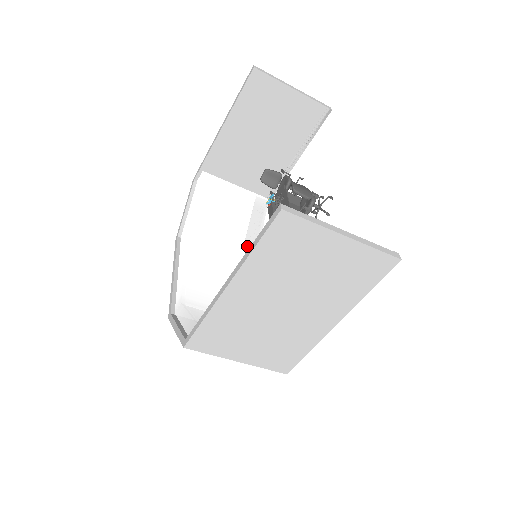
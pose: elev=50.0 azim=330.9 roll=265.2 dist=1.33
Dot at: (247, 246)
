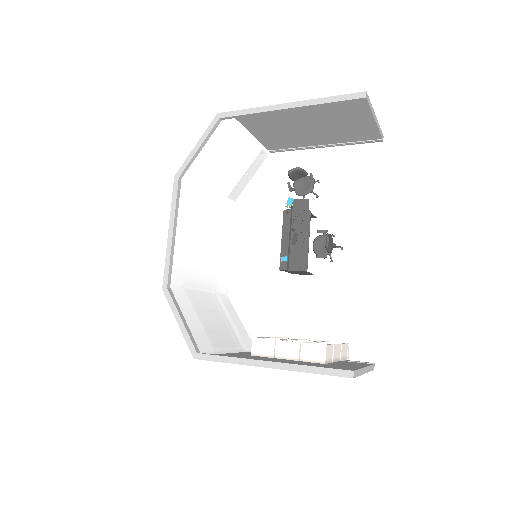
Dot at: (231, 195)
